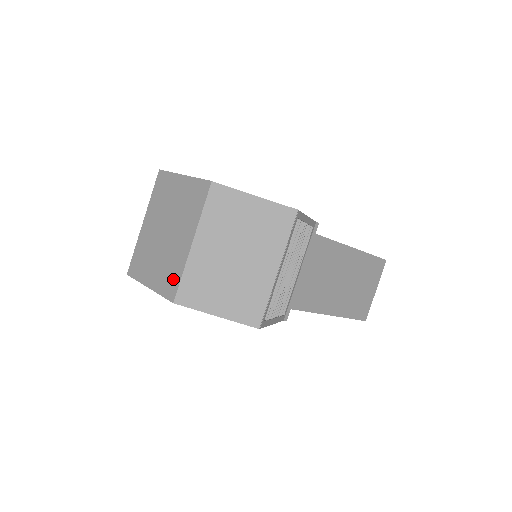
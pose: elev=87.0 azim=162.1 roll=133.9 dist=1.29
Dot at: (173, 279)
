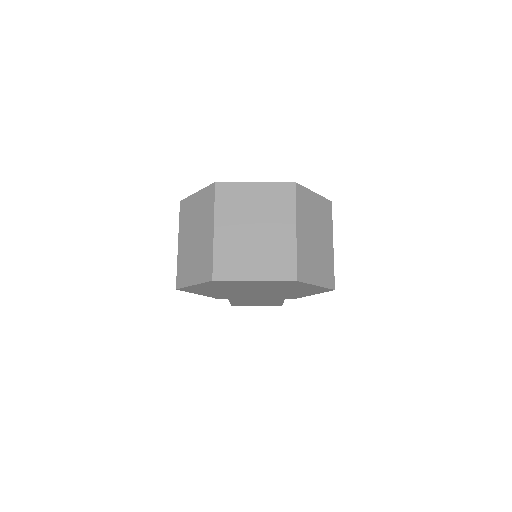
Dot at: (287, 263)
